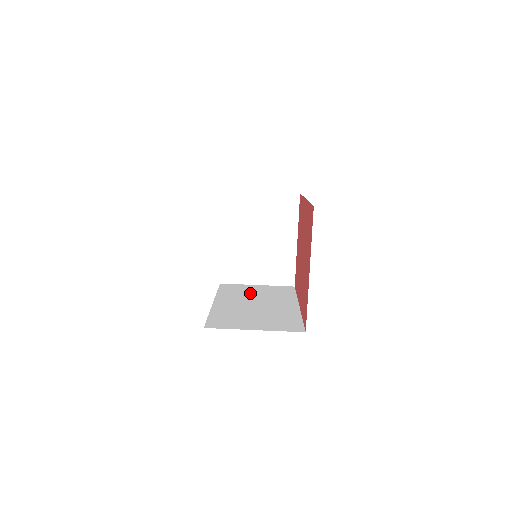
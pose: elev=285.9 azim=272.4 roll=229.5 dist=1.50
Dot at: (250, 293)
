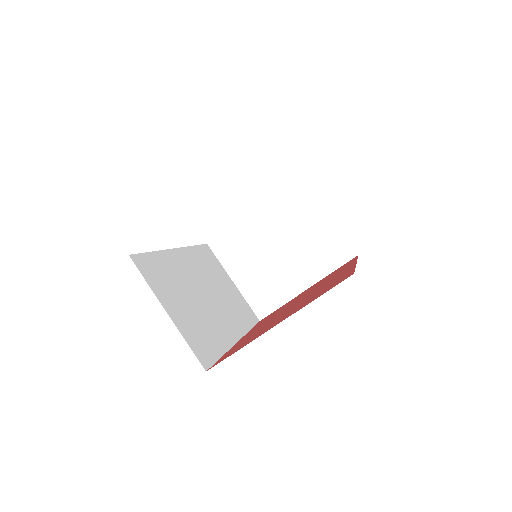
Dot at: (217, 280)
